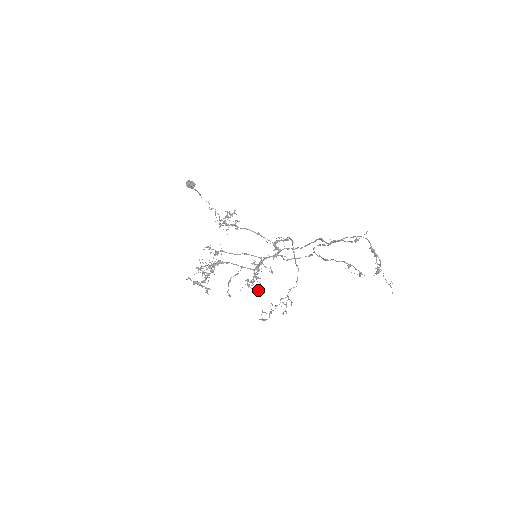
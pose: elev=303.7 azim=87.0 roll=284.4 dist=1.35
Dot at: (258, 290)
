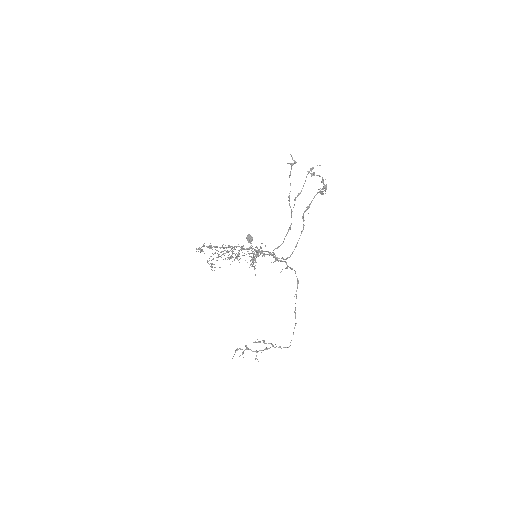
Dot at: occluded
